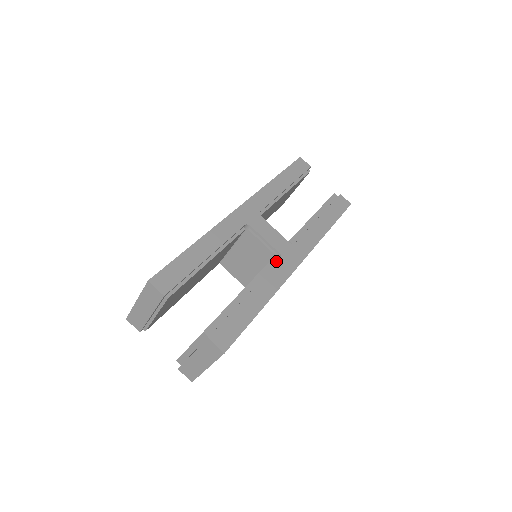
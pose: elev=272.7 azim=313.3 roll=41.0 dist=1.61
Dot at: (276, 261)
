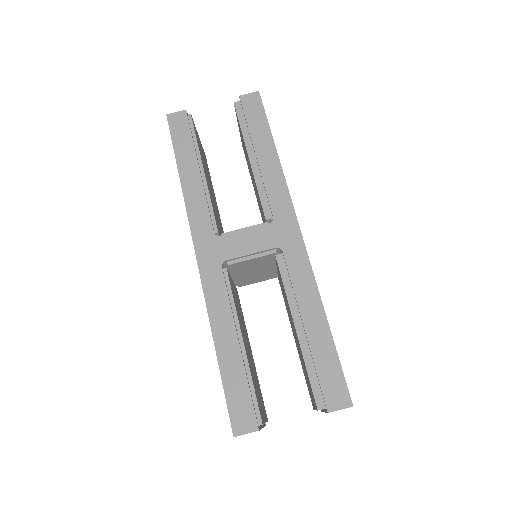
Dot at: (282, 258)
